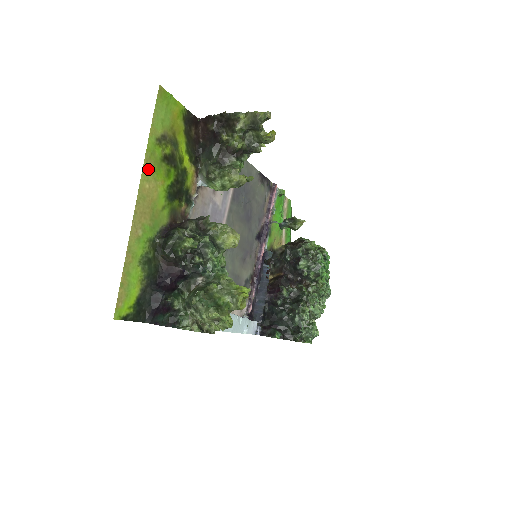
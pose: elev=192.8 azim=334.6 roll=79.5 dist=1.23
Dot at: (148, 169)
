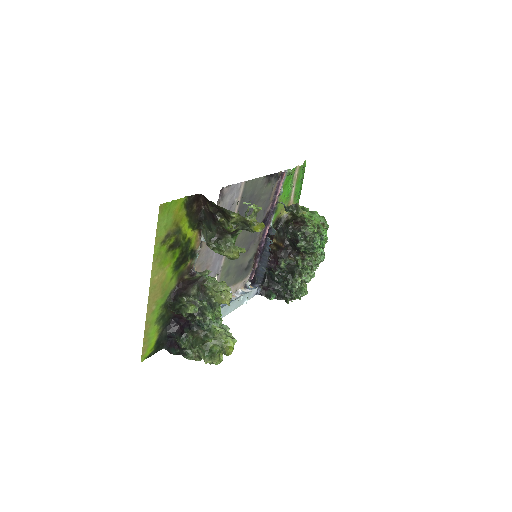
Dot at: (156, 267)
